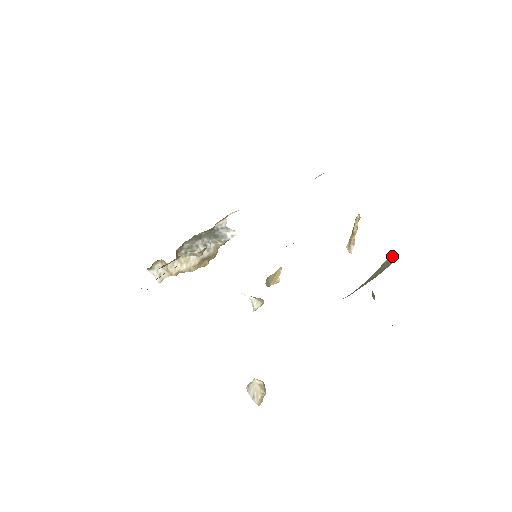
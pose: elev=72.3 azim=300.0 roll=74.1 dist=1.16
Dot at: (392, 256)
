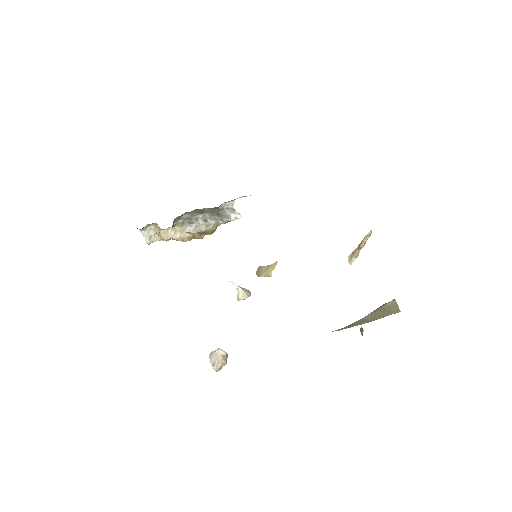
Dot at: (394, 302)
